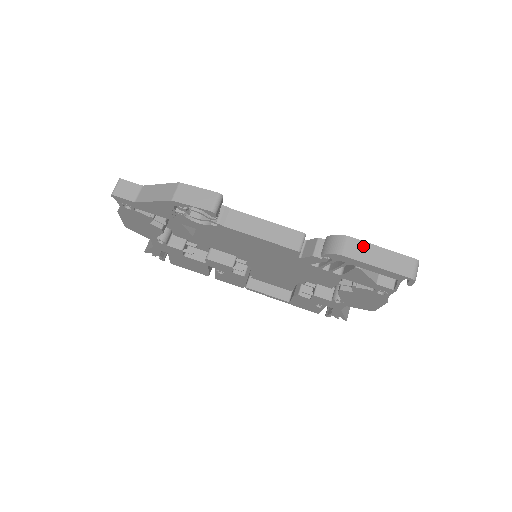
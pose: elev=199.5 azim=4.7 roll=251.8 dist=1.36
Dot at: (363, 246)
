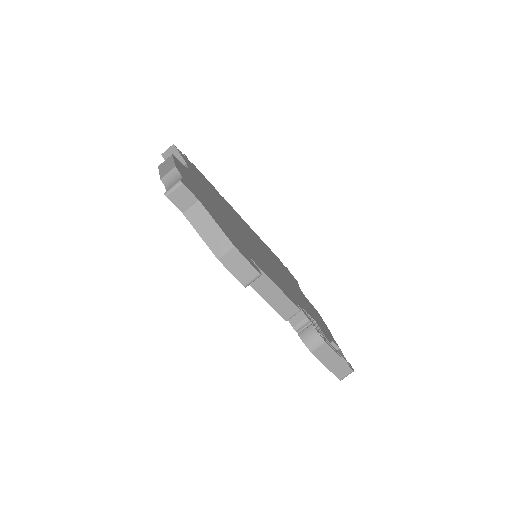
Dot at: (329, 352)
